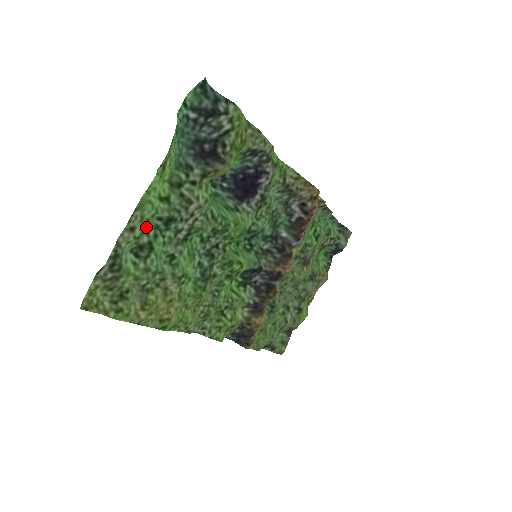
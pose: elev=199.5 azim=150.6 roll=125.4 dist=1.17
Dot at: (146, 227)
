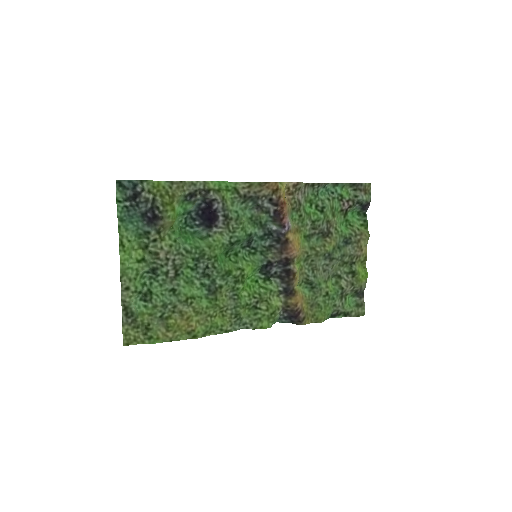
Dot at: (142, 281)
